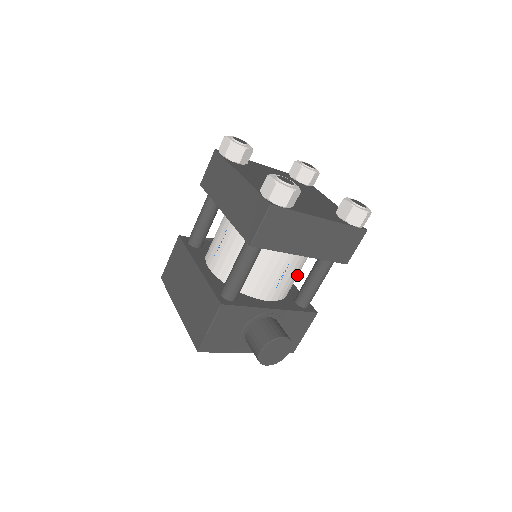
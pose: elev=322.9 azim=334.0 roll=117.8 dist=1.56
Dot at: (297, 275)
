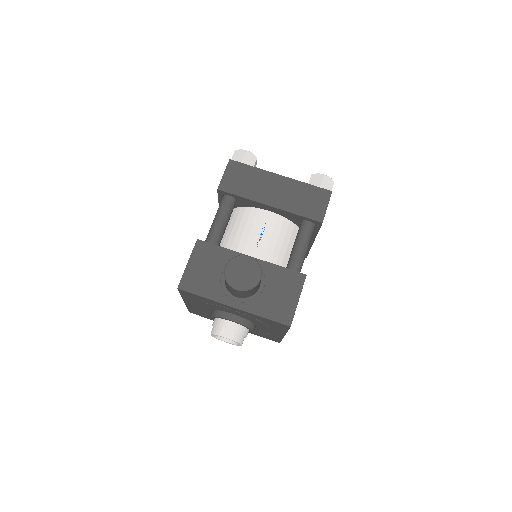
Dot at: (284, 250)
